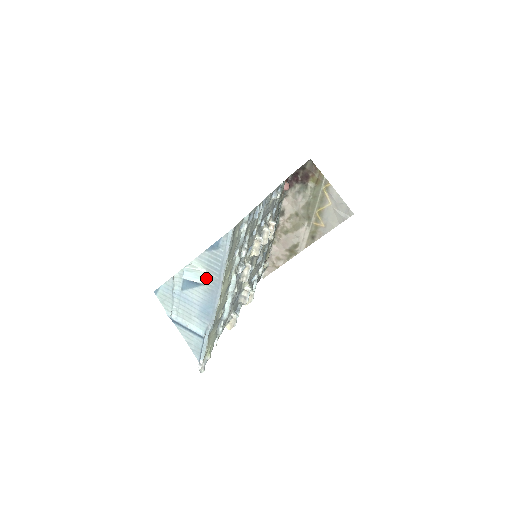
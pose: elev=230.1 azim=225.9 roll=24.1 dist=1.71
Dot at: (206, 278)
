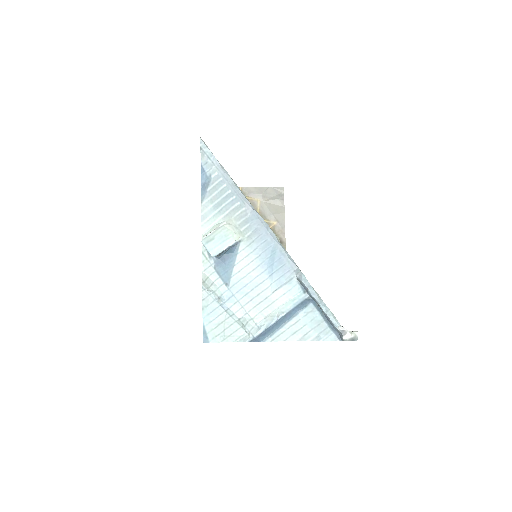
Dot at: (234, 229)
